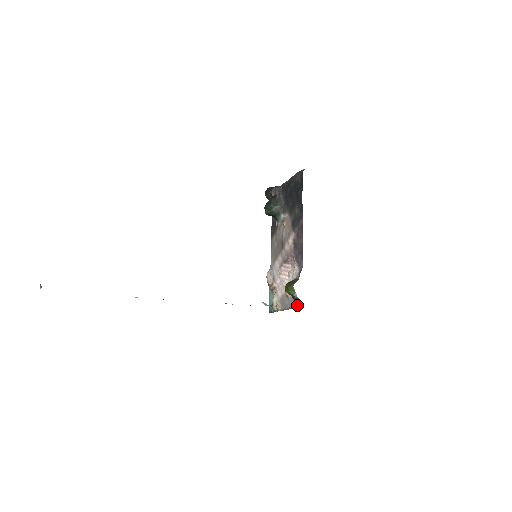
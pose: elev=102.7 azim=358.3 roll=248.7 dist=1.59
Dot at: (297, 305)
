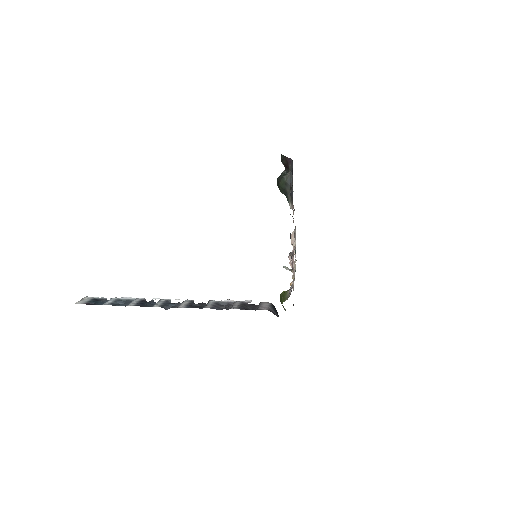
Dot at: occluded
